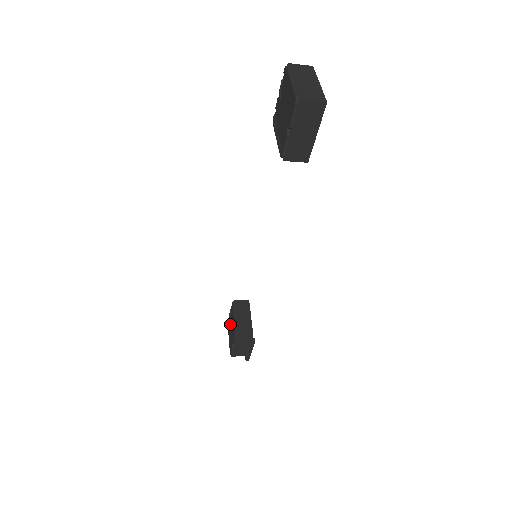
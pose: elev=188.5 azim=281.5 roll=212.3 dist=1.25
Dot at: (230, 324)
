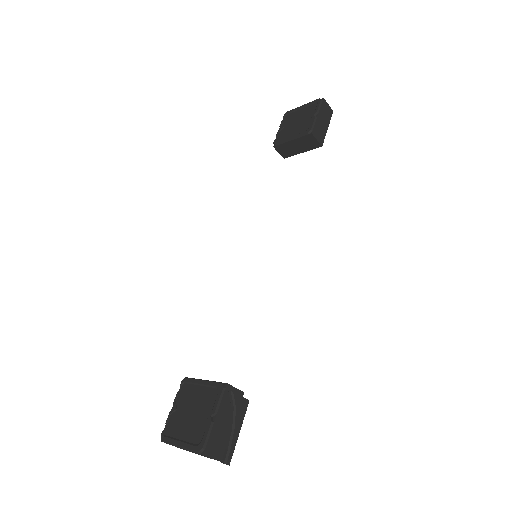
Dot at: (179, 419)
